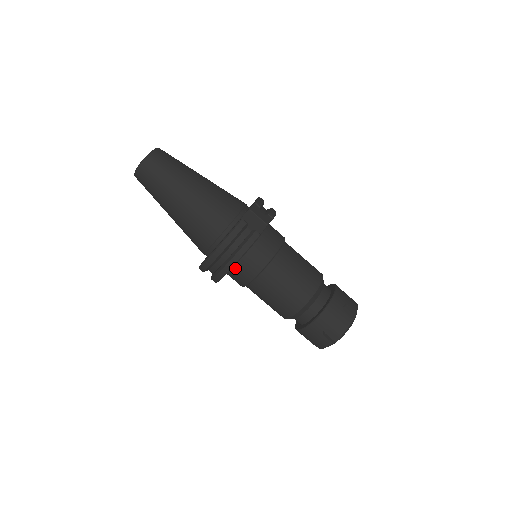
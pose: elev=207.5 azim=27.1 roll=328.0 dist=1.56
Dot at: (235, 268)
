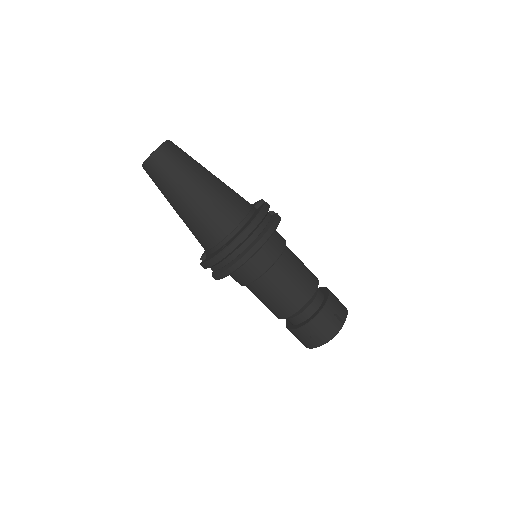
Dot at: (258, 251)
